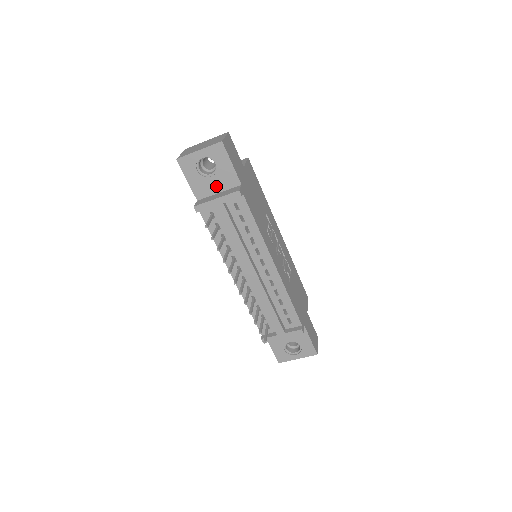
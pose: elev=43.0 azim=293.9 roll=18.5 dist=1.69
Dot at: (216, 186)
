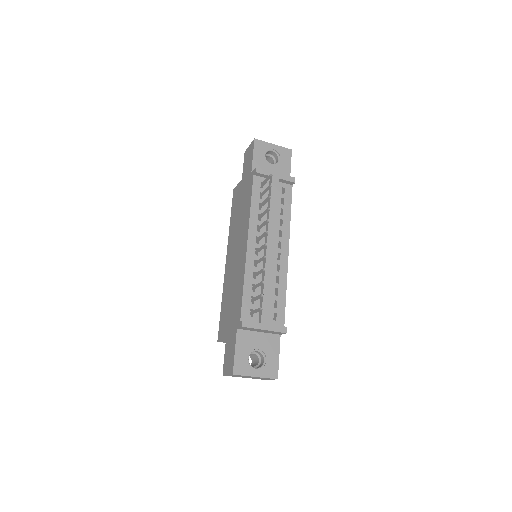
Dot at: occluded
